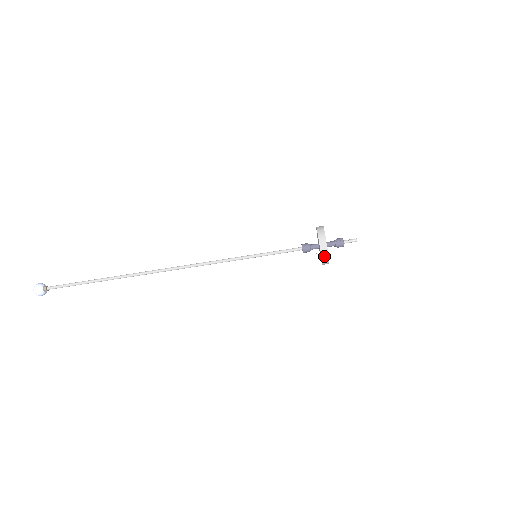
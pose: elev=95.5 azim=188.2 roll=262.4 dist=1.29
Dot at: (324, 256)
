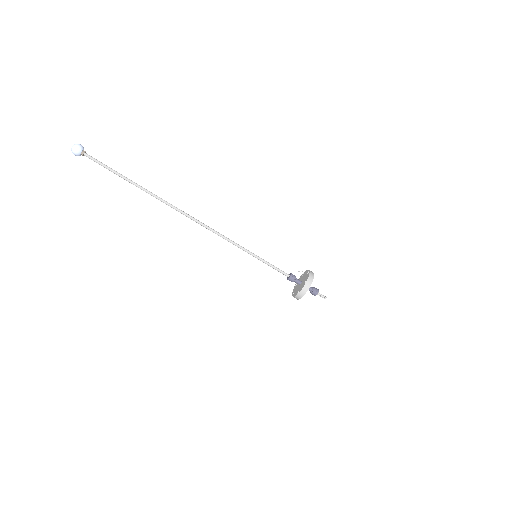
Dot at: (298, 296)
